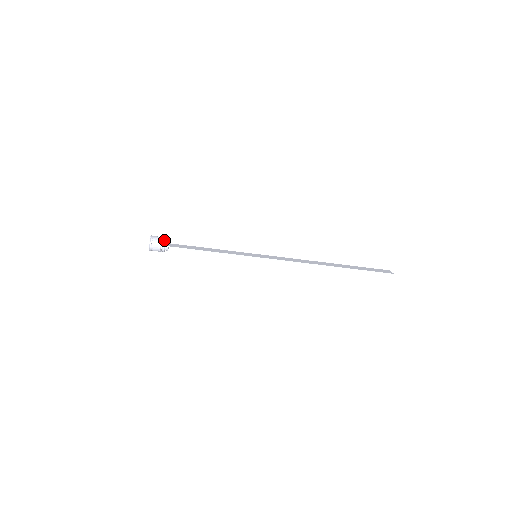
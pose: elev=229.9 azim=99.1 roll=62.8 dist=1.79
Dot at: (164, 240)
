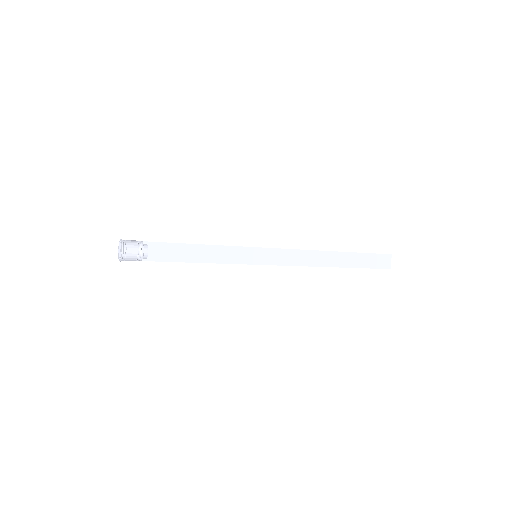
Dot at: (142, 258)
